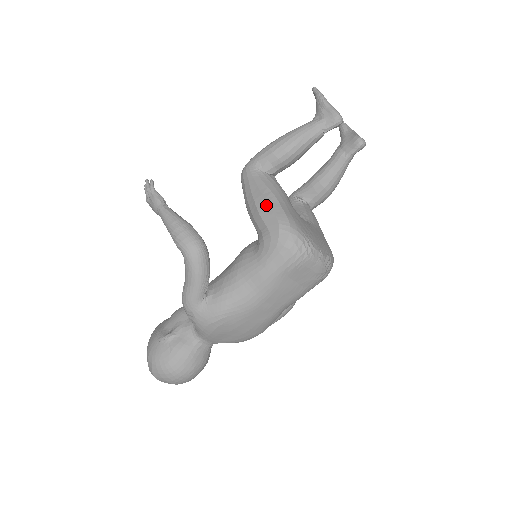
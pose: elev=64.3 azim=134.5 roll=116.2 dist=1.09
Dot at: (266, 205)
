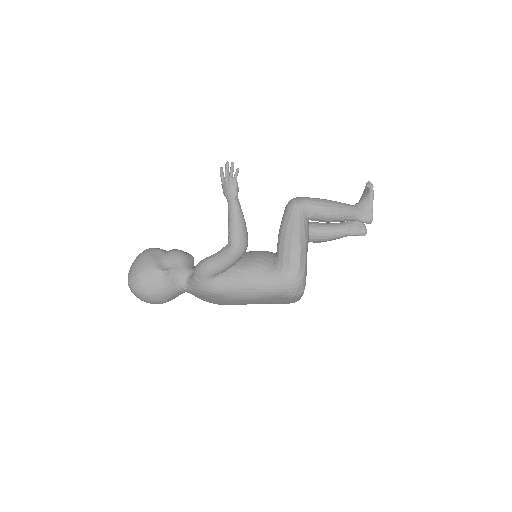
Dot at: (299, 248)
